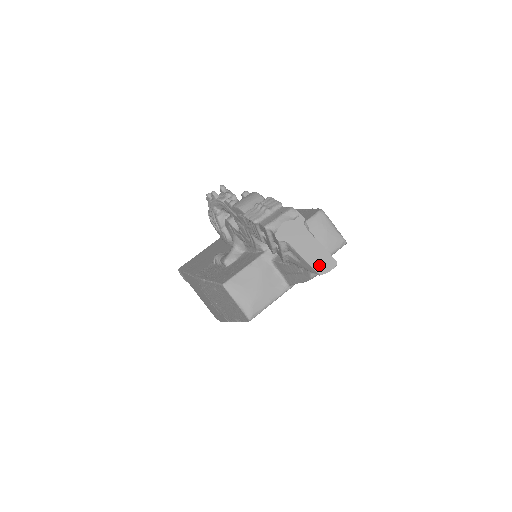
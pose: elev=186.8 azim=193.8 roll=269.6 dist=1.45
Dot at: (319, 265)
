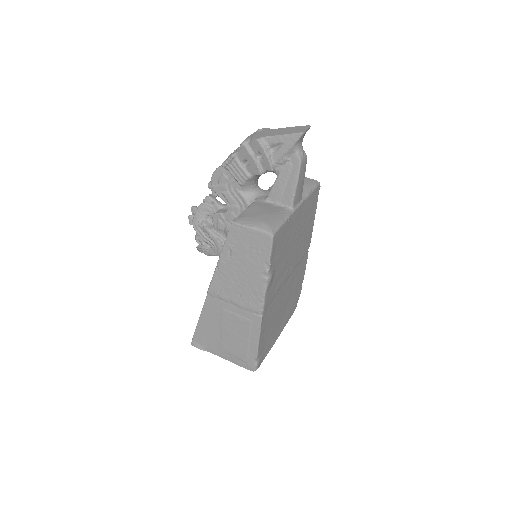
Dot at: (297, 131)
